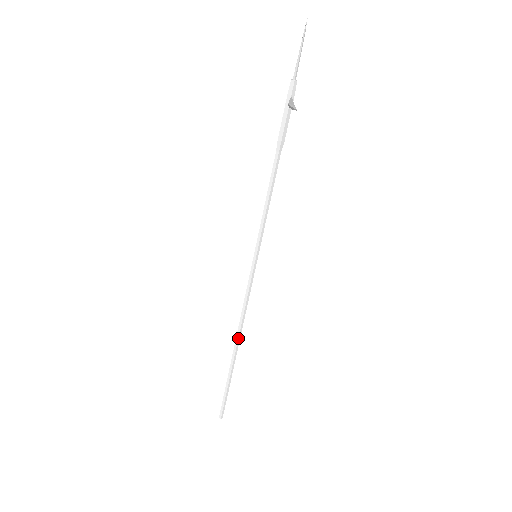
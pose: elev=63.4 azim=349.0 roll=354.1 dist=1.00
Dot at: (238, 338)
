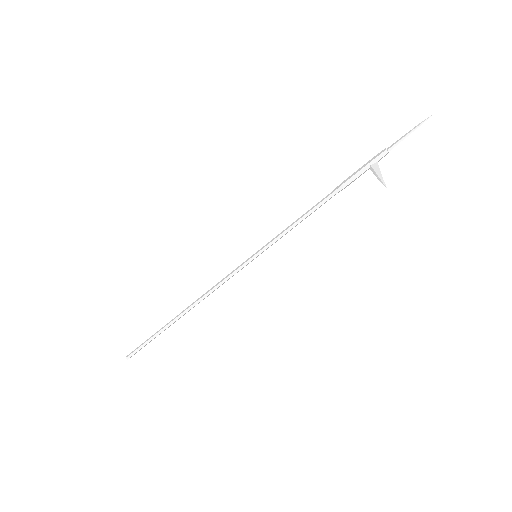
Dot at: (192, 307)
